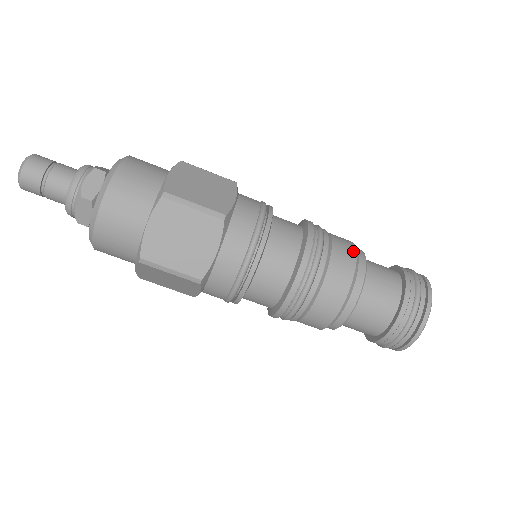
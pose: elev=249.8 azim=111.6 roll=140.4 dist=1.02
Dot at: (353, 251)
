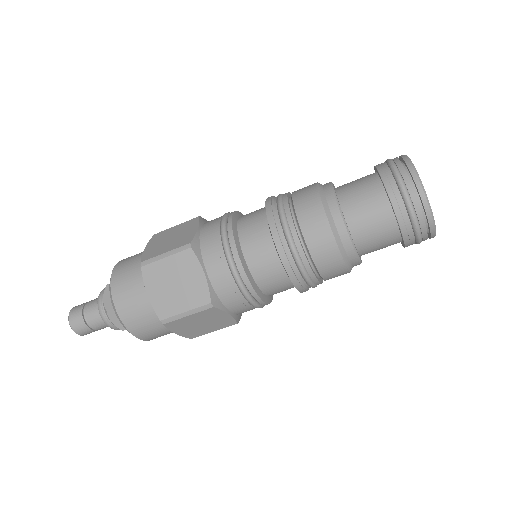
Dot at: (313, 188)
